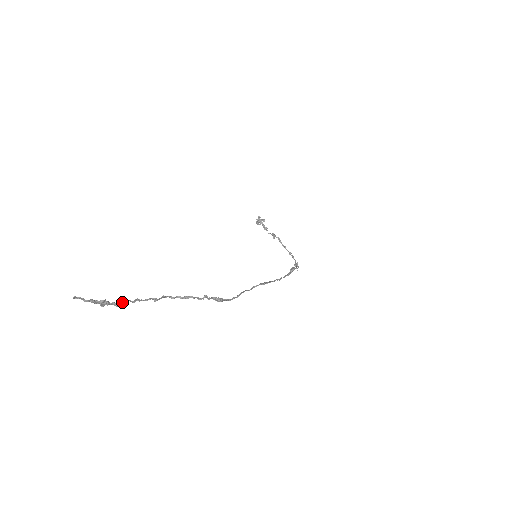
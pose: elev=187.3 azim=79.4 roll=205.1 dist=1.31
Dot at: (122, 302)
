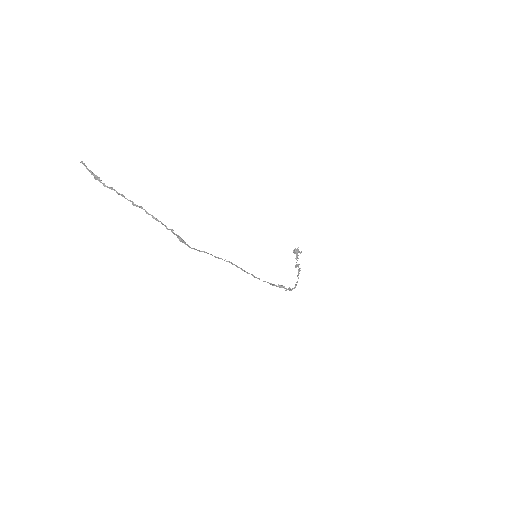
Dot at: (110, 187)
